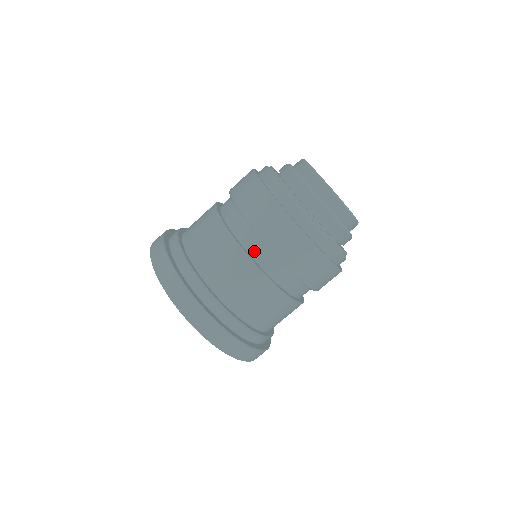
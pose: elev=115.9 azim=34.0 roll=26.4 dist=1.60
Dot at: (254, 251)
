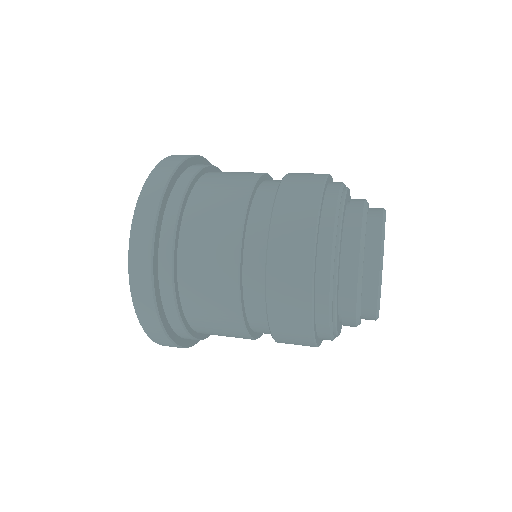
Dot at: (260, 201)
